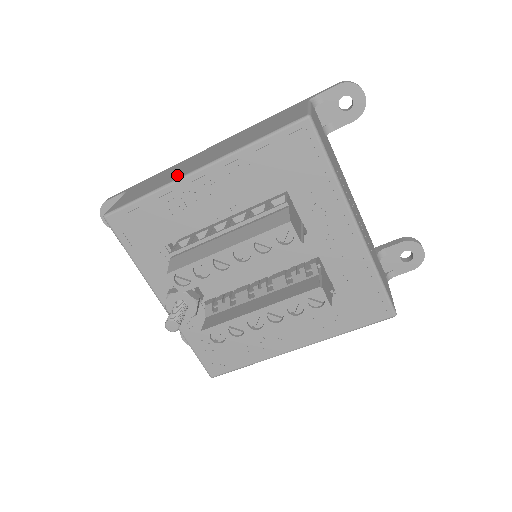
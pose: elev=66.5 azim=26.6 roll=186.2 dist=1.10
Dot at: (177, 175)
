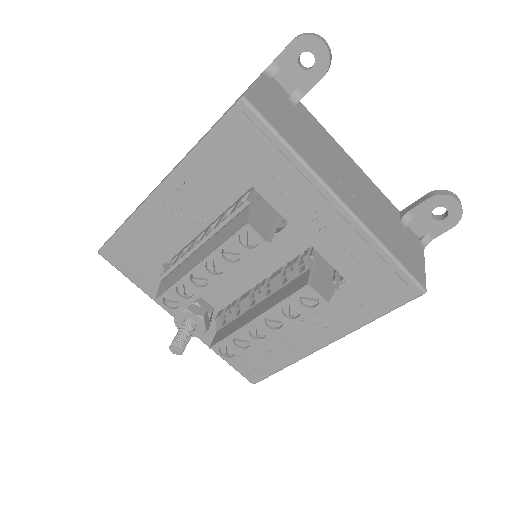
Dot at: occluded
